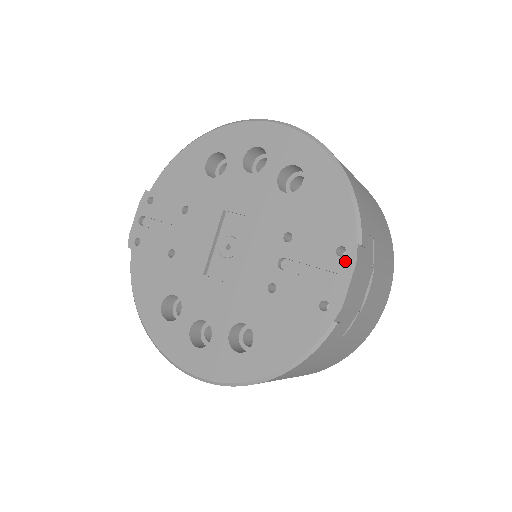
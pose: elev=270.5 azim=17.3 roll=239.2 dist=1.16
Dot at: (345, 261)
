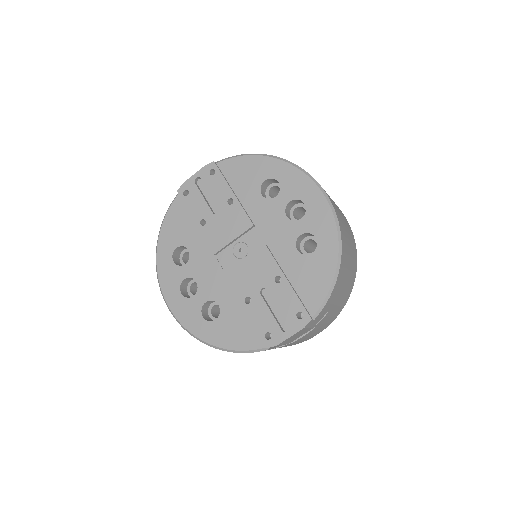
Dot at: (298, 322)
